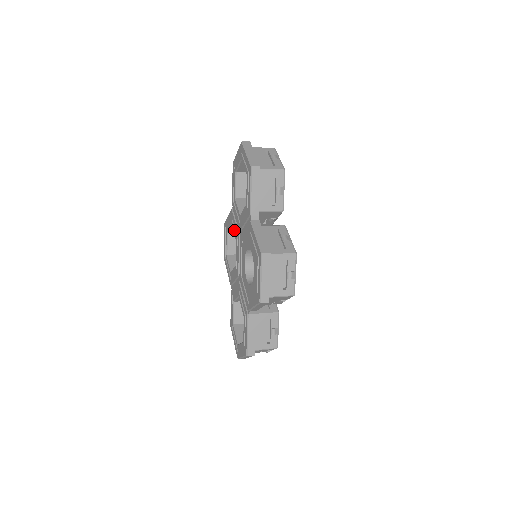
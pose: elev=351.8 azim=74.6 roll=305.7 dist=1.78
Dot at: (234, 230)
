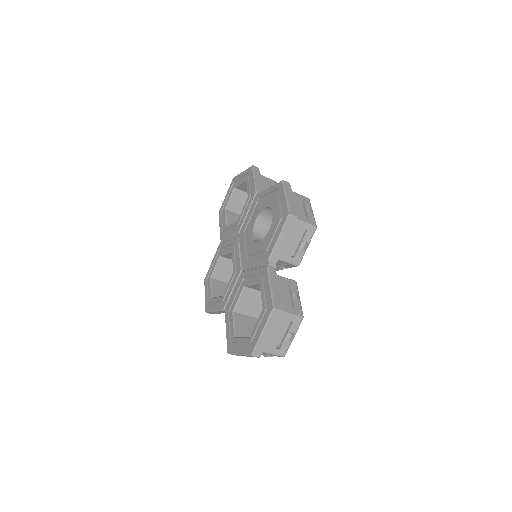
Dot at: (227, 249)
